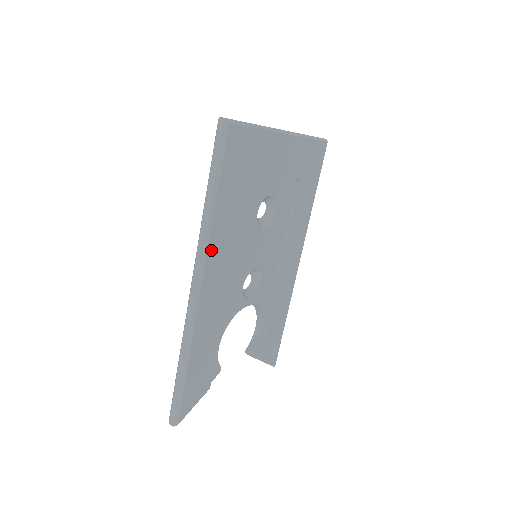
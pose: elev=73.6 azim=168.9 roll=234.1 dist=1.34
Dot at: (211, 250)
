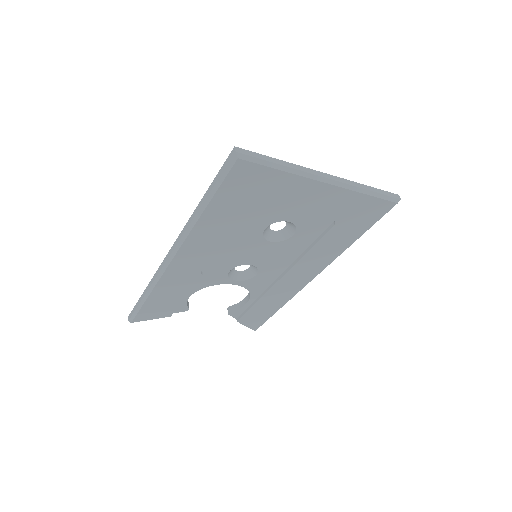
Dot at: (191, 239)
